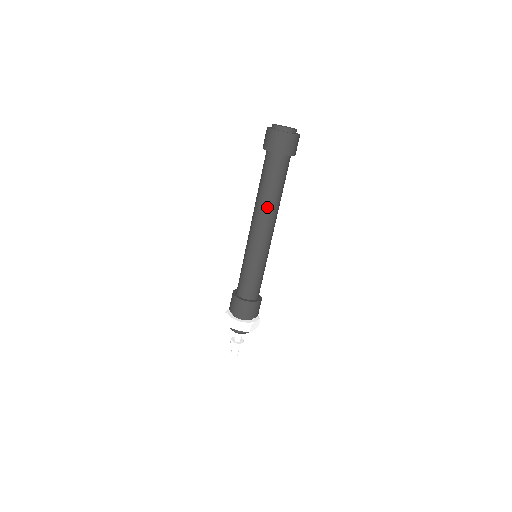
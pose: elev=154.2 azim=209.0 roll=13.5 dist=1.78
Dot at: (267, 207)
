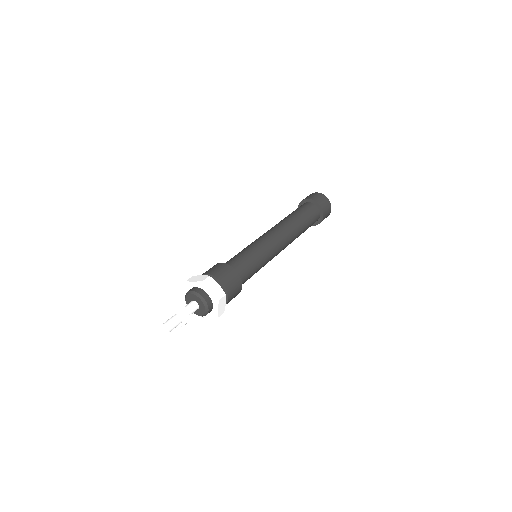
Dot at: (292, 225)
